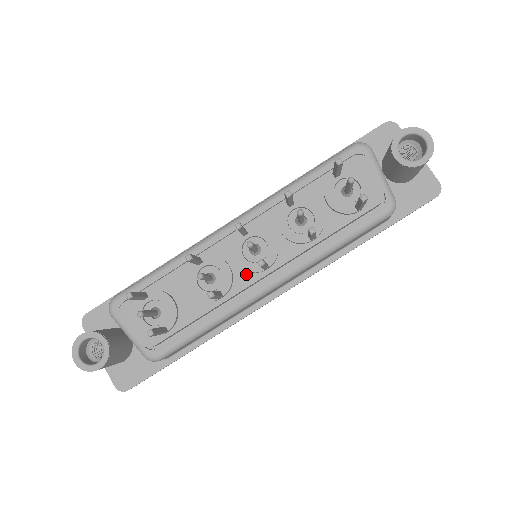
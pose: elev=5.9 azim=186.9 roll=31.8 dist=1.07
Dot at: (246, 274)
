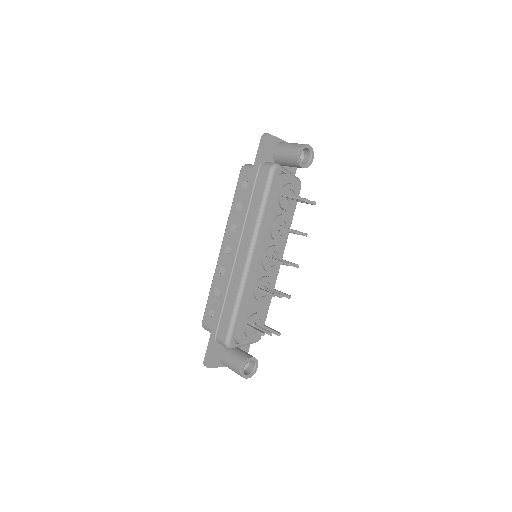
Dot at: (274, 271)
